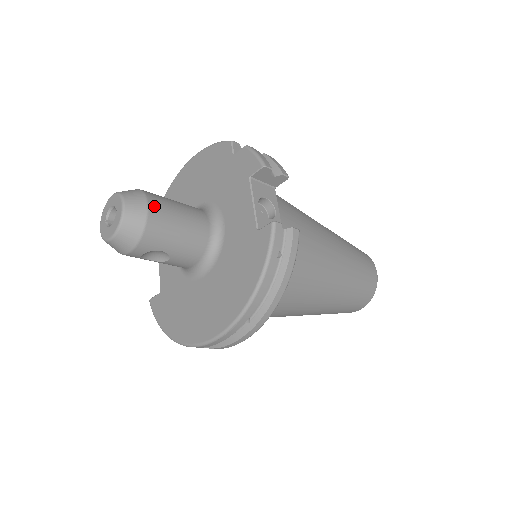
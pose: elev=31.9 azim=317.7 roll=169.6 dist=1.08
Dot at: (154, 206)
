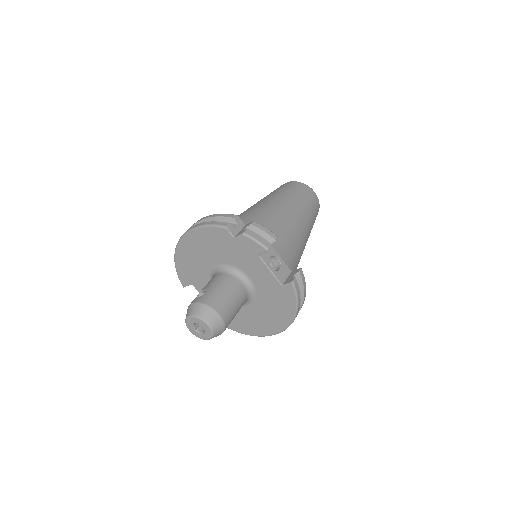
Dot at: (221, 311)
